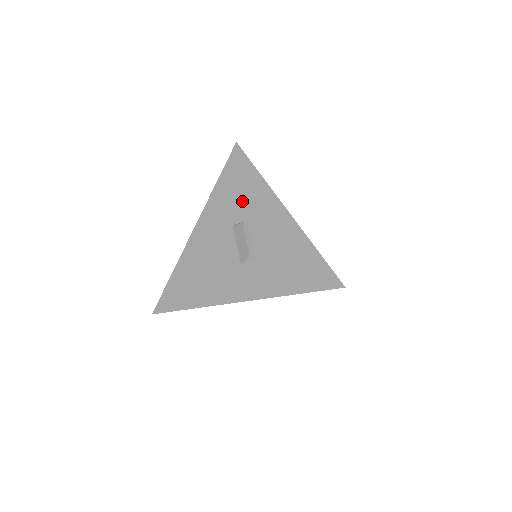
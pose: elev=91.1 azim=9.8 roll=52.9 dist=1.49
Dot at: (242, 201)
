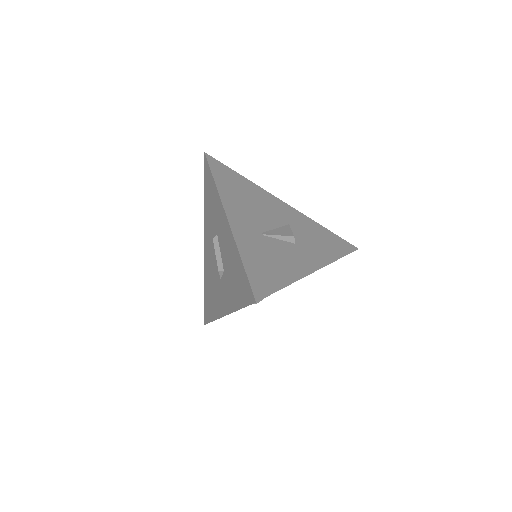
Dot at: (213, 214)
